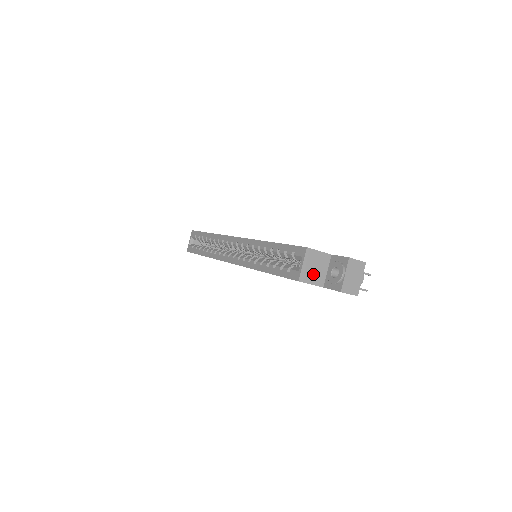
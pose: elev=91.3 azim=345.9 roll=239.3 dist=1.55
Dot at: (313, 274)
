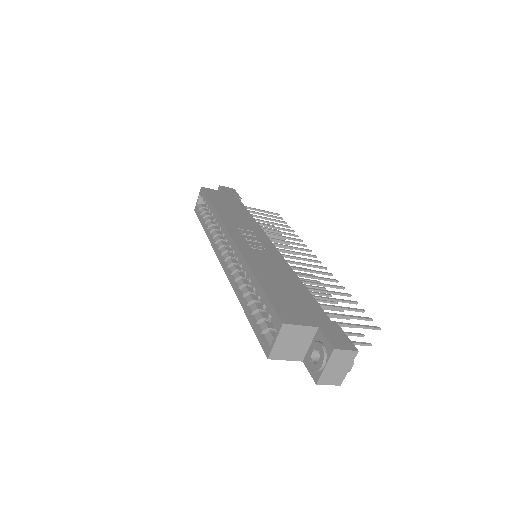
Dot at: (289, 350)
